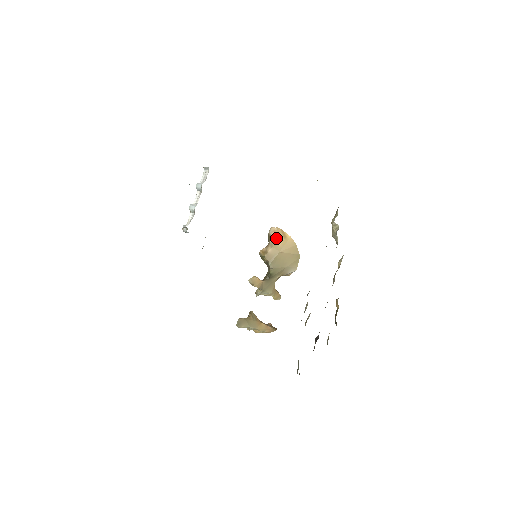
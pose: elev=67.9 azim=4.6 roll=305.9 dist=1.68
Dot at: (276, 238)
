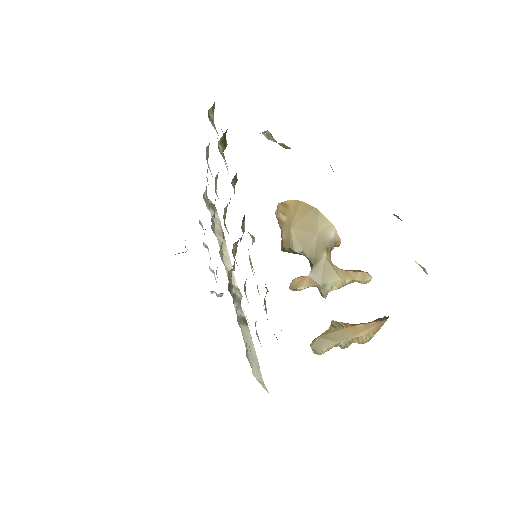
Dot at: (280, 217)
